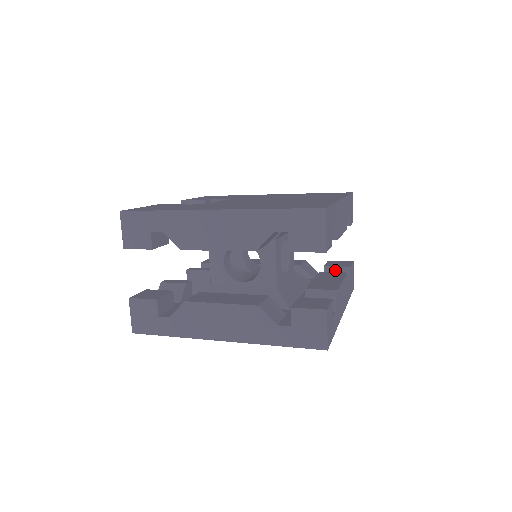
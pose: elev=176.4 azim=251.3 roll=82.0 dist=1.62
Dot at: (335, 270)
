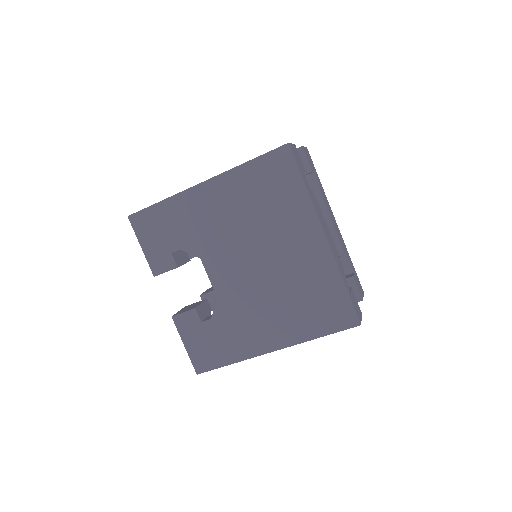
Dot at: occluded
